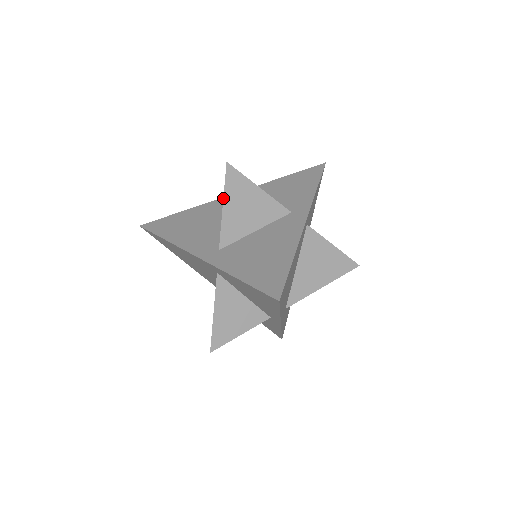
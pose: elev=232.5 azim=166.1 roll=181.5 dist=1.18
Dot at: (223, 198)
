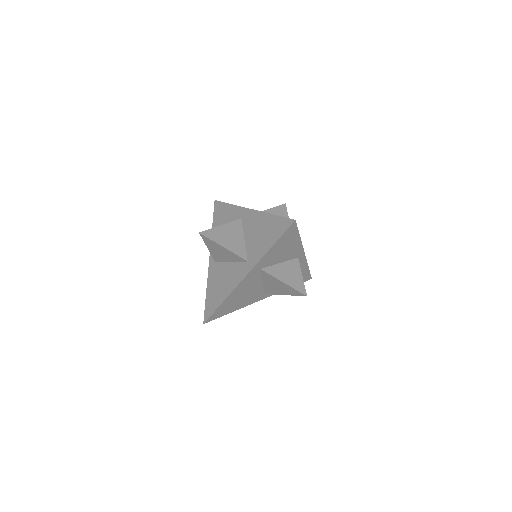
Dot at: (206, 245)
